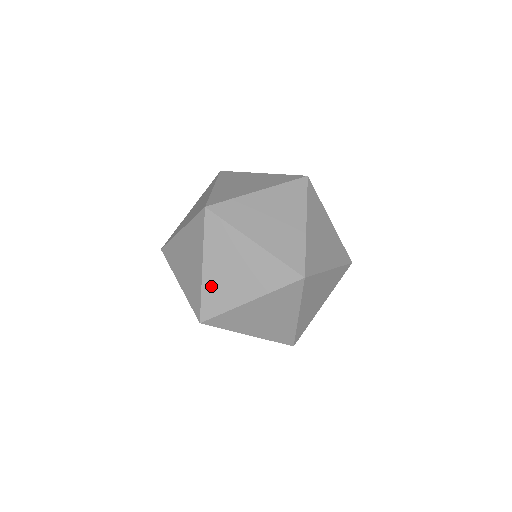
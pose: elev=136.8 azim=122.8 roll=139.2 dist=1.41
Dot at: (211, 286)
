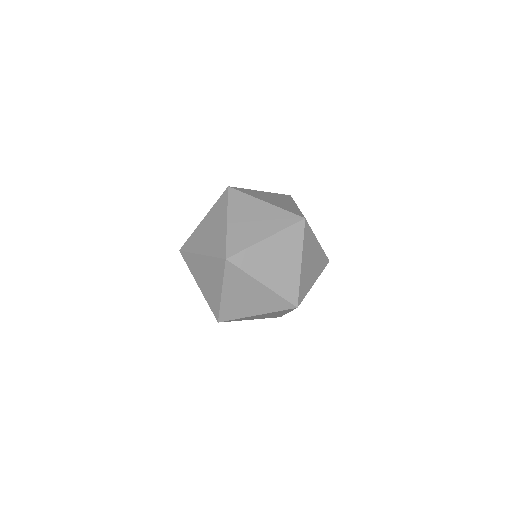
Dot at: (234, 232)
